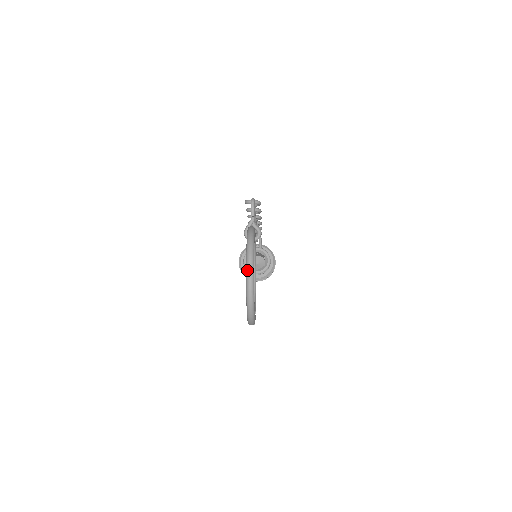
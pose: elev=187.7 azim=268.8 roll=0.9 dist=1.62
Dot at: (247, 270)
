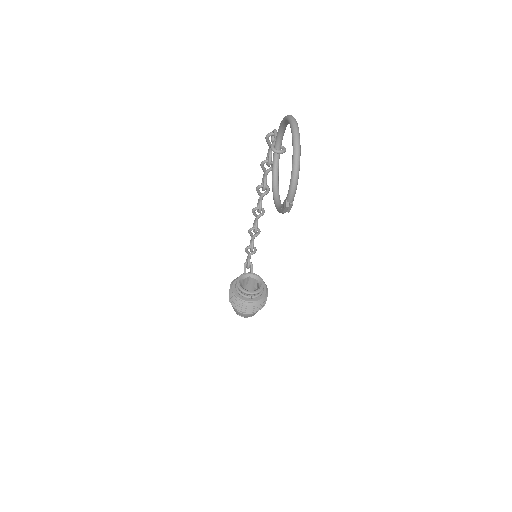
Dot at: (292, 122)
